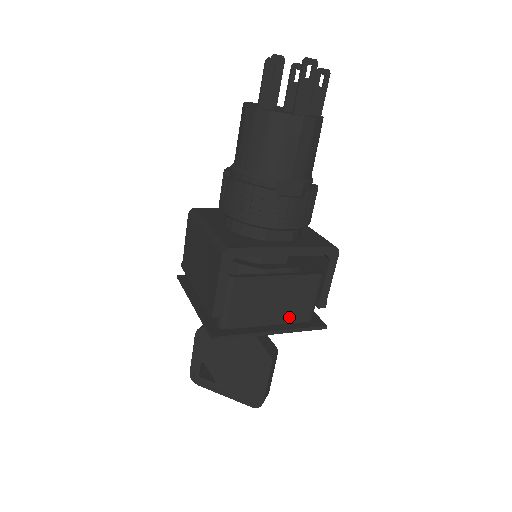
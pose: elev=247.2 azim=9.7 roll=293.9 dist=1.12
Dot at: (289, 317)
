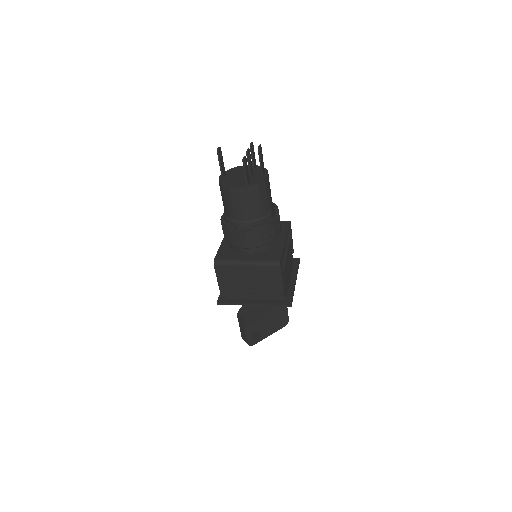
Dot at: (291, 269)
